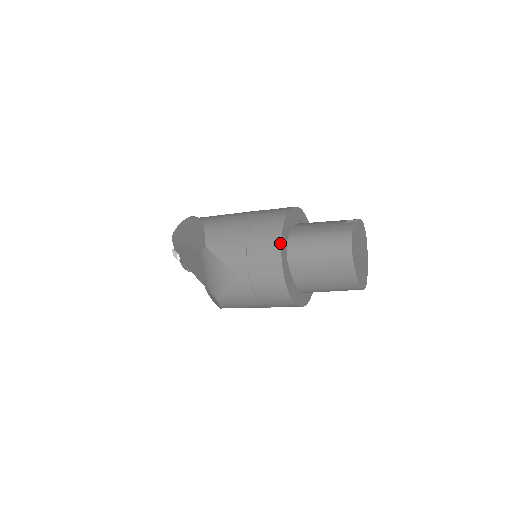
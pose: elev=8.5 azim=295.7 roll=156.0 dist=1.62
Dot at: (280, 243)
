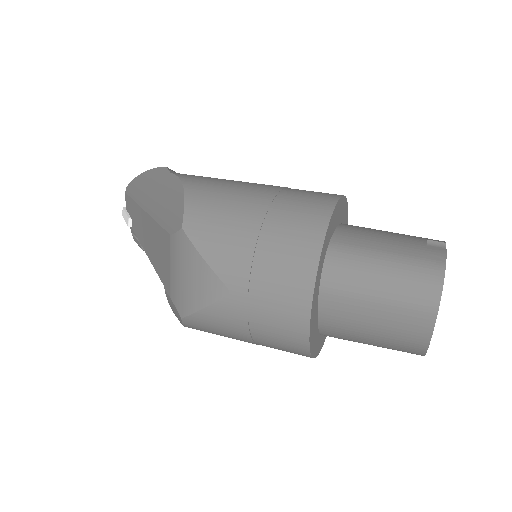
Dot at: (318, 258)
